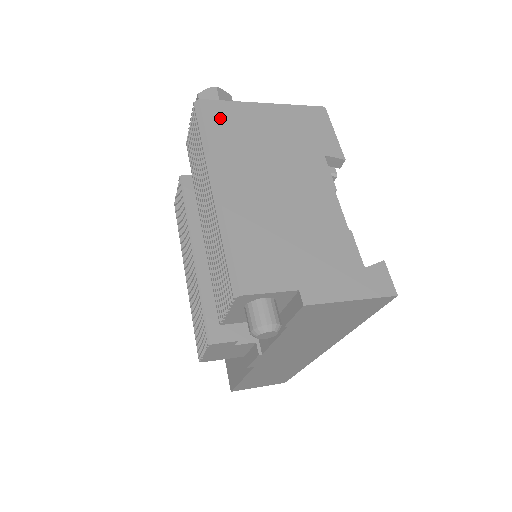
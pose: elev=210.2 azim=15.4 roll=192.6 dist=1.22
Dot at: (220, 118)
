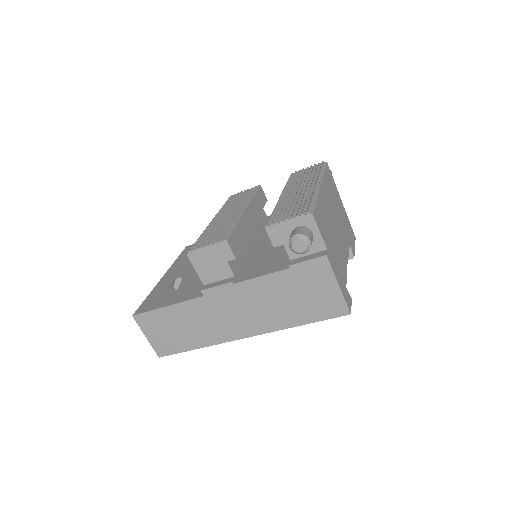
Dot at: (330, 177)
